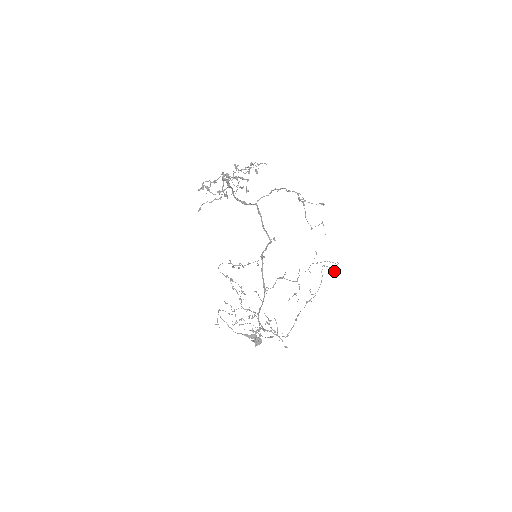
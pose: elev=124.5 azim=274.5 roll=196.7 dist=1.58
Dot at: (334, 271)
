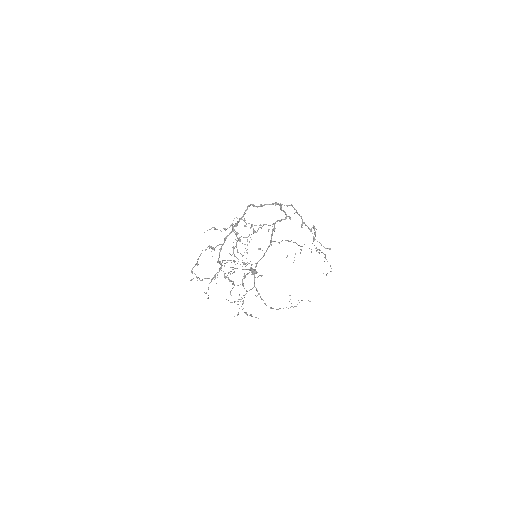
Dot at: occluded
